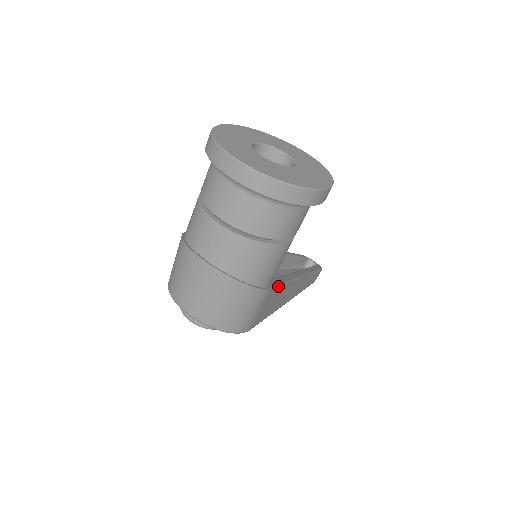
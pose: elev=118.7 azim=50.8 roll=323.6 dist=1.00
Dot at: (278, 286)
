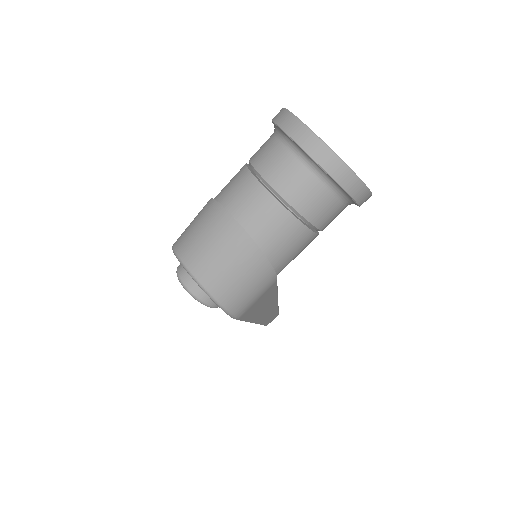
Dot at: occluded
